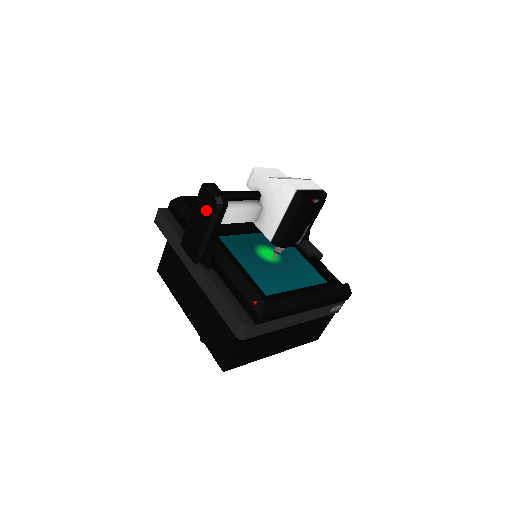
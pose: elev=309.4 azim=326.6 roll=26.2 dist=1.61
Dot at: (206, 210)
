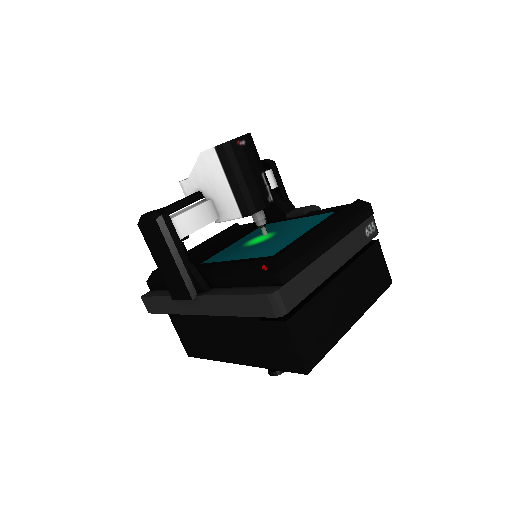
Dot at: (156, 238)
